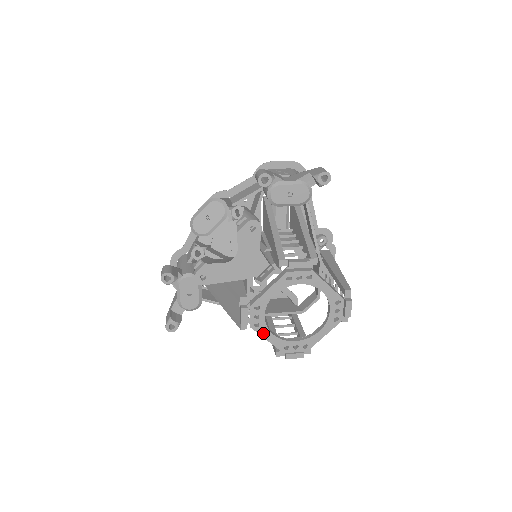
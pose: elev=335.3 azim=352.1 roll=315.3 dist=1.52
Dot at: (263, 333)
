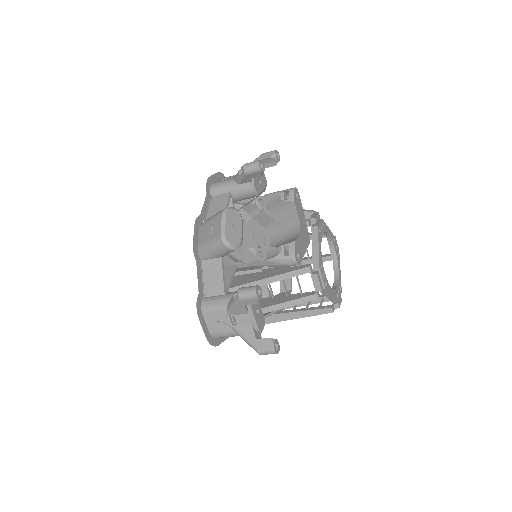
Dot at: (329, 290)
